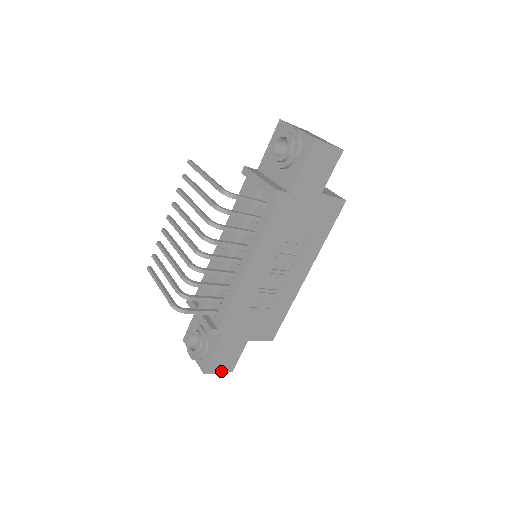
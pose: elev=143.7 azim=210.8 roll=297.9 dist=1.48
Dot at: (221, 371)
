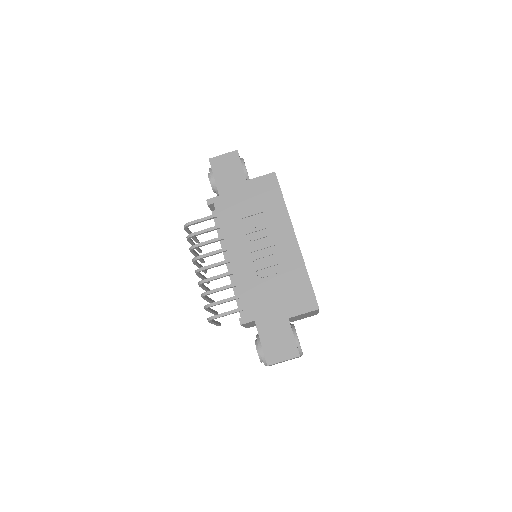
Dot at: (285, 358)
